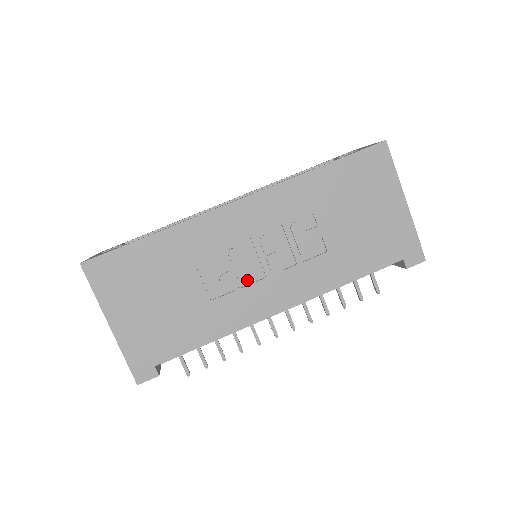
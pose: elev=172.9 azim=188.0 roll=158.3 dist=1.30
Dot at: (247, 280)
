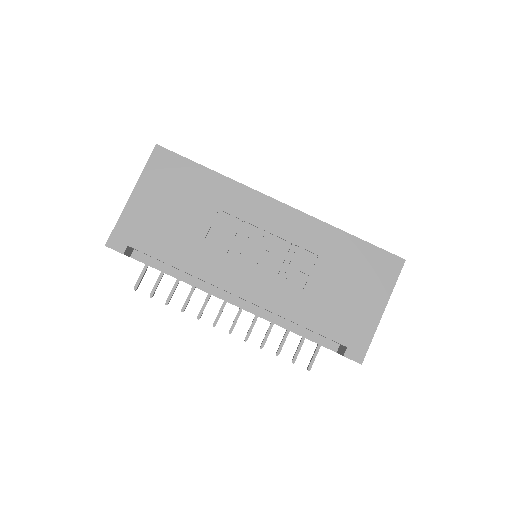
Dot at: (237, 254)
